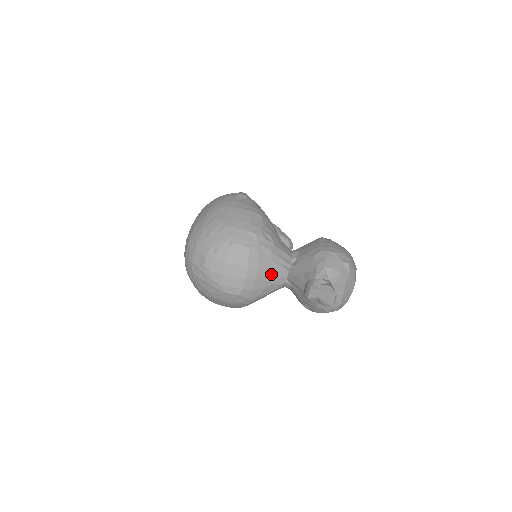
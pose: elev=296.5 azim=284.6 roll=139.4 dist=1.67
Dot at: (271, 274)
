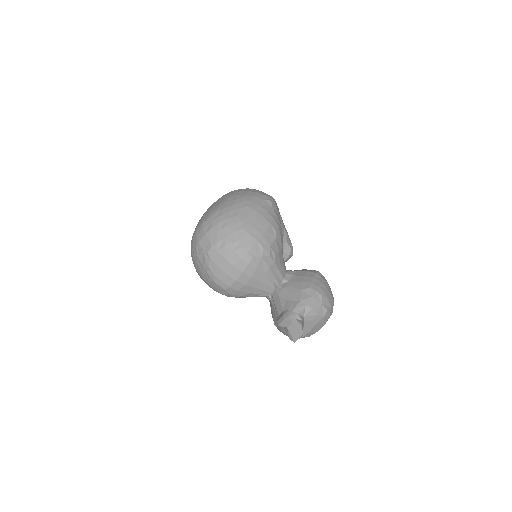
Dot at: (260, 285)
